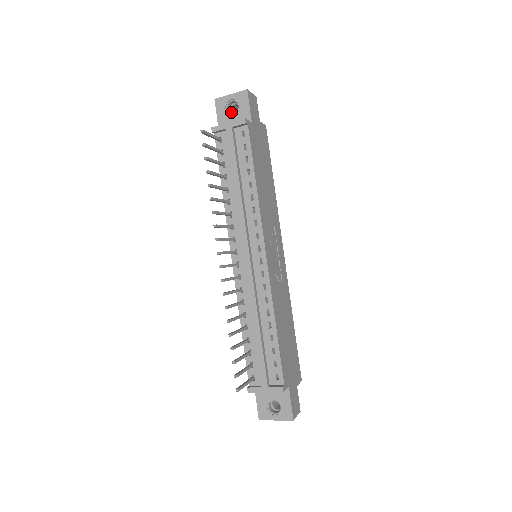
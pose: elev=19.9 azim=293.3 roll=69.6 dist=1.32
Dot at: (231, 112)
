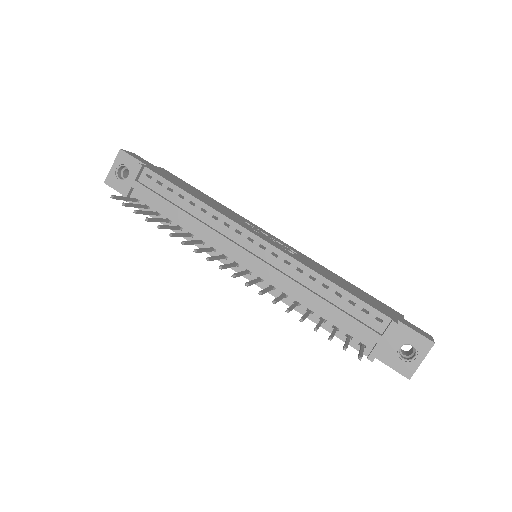
Dot at: occluded
